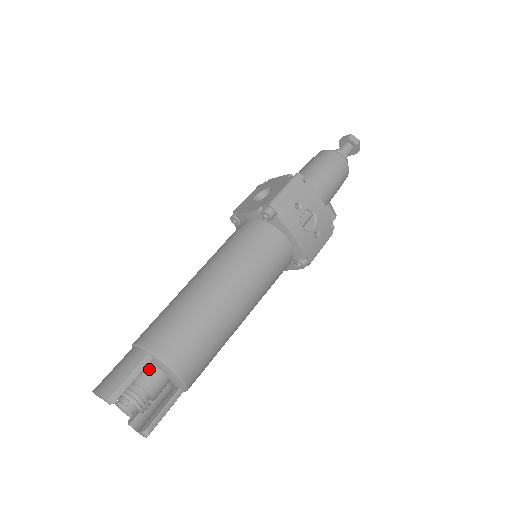
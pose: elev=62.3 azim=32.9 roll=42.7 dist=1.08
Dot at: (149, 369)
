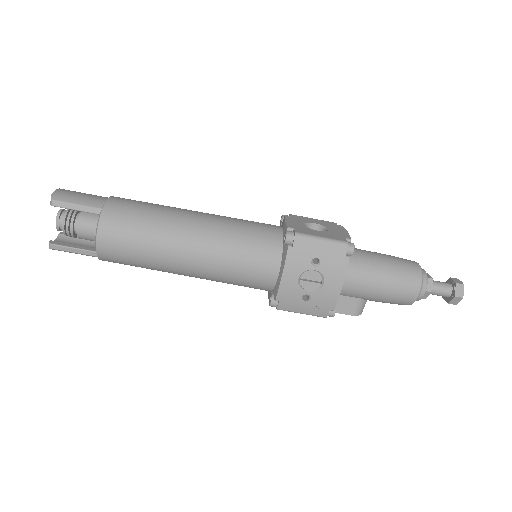
Dot at: (96, 218)
